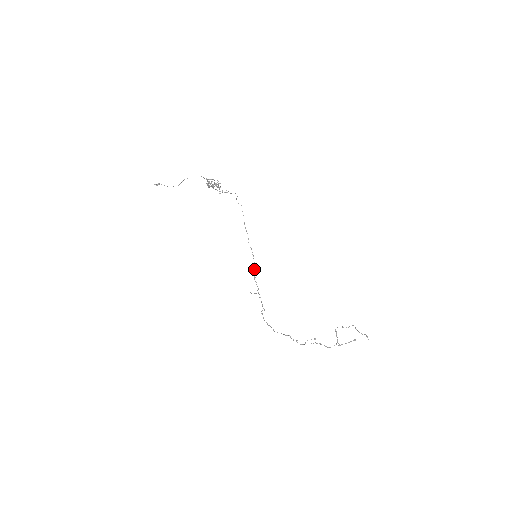
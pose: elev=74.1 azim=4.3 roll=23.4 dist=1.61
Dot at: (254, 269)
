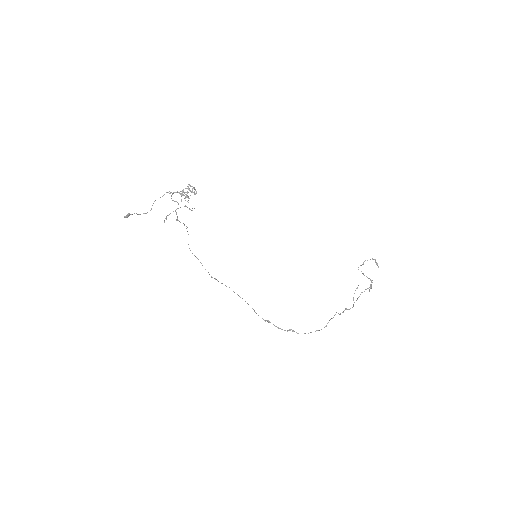
Dot at: (247, 303)
